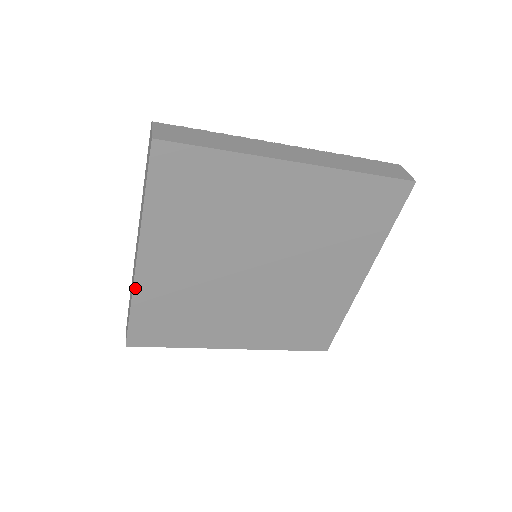
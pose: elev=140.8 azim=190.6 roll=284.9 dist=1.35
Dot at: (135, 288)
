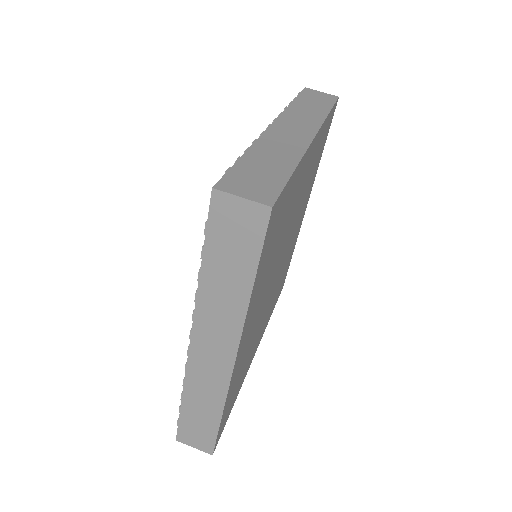
Dot at: (228, 390)
